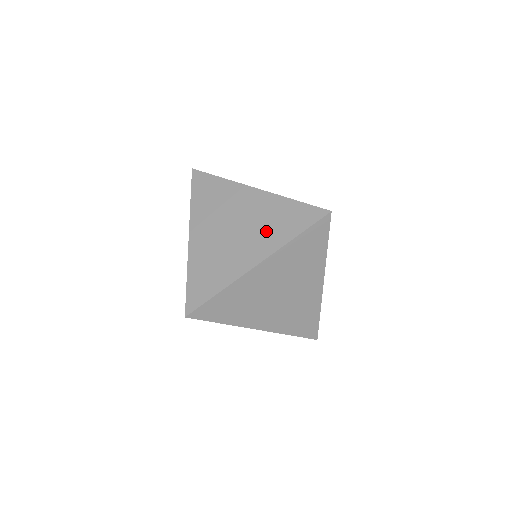
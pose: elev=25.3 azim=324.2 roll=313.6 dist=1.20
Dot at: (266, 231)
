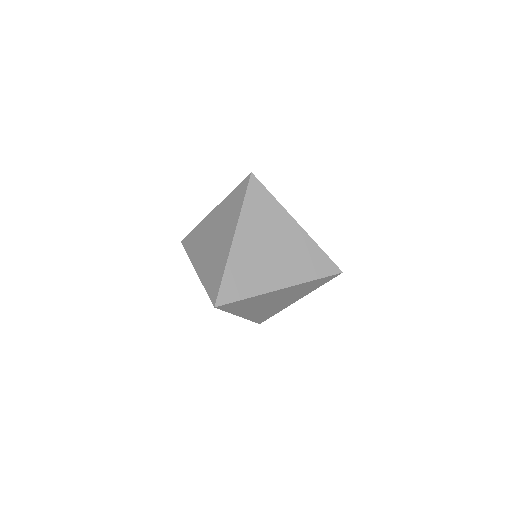
Dot at: occluded
